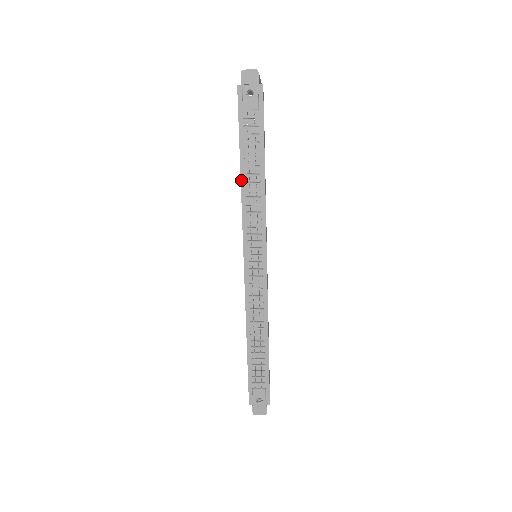
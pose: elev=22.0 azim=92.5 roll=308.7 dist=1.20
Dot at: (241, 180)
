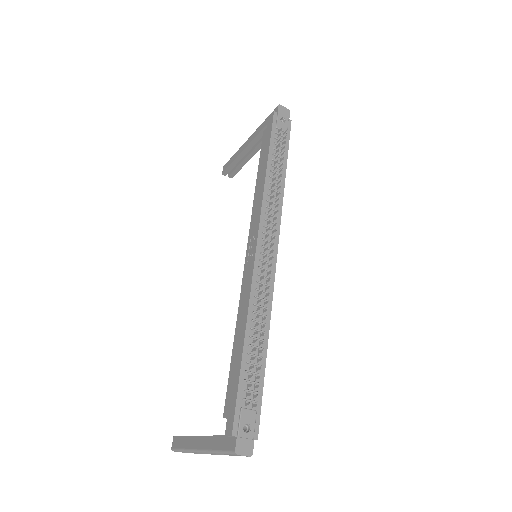
Dot at: (266, 174)
